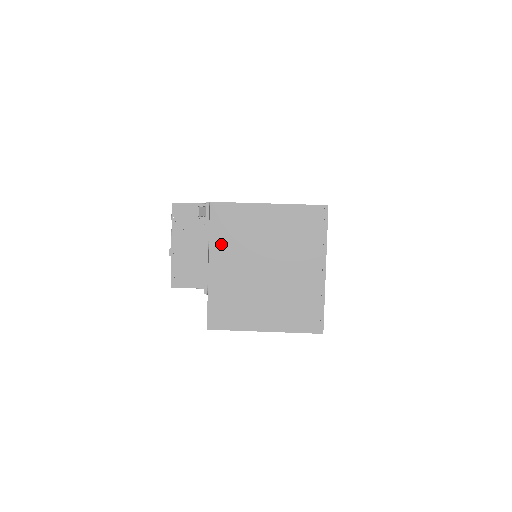
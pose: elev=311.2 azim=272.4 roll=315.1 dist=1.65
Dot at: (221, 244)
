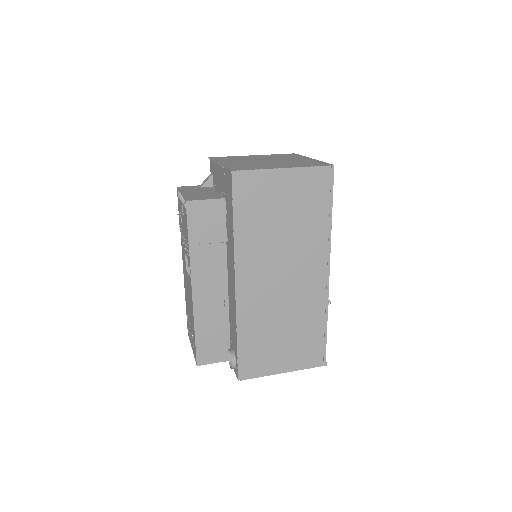
Dot at: occluded
